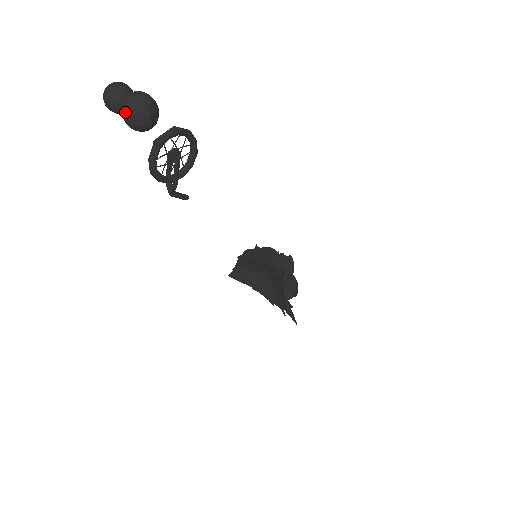
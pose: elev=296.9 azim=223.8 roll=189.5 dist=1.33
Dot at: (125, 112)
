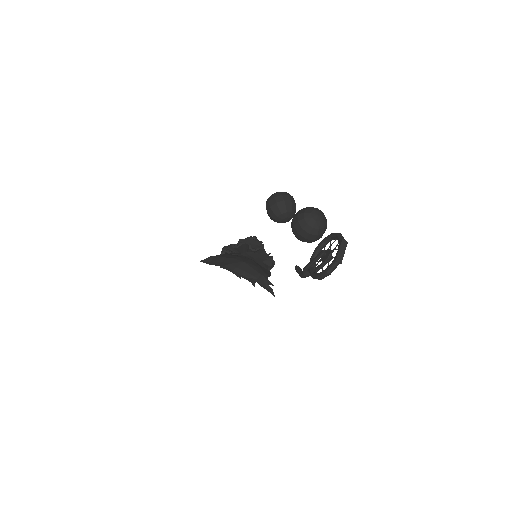
Dot at: (311, 235)
